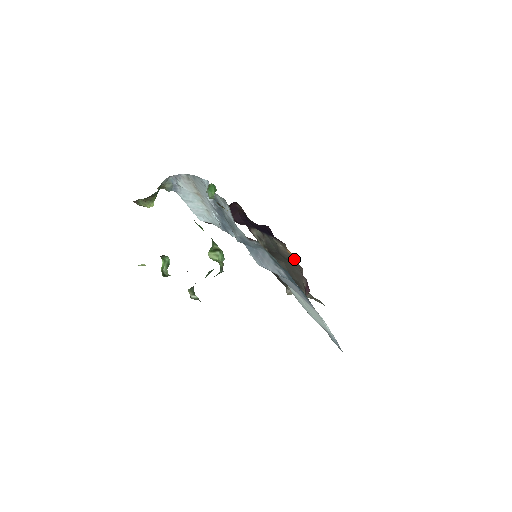
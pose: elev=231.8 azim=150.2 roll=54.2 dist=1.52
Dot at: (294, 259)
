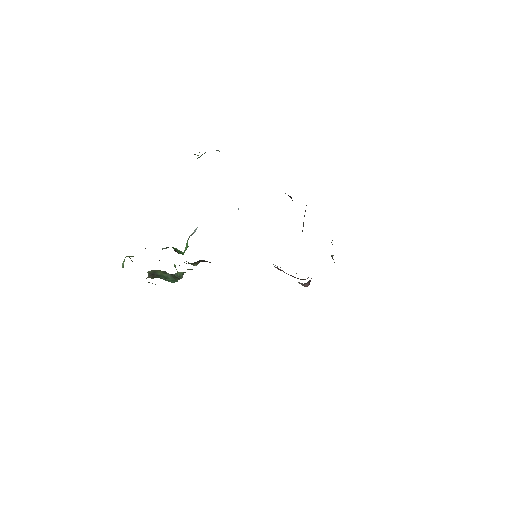
Dot at: occluded
